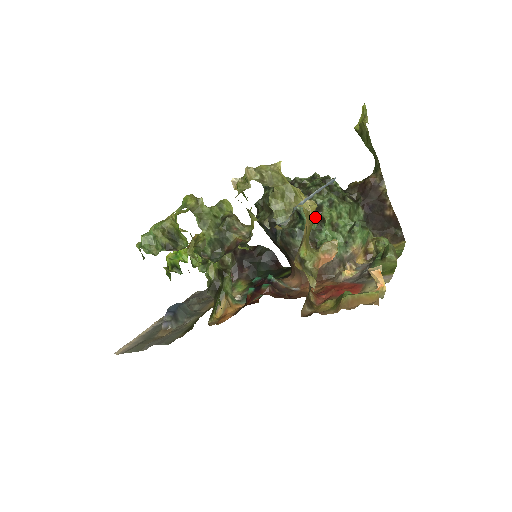
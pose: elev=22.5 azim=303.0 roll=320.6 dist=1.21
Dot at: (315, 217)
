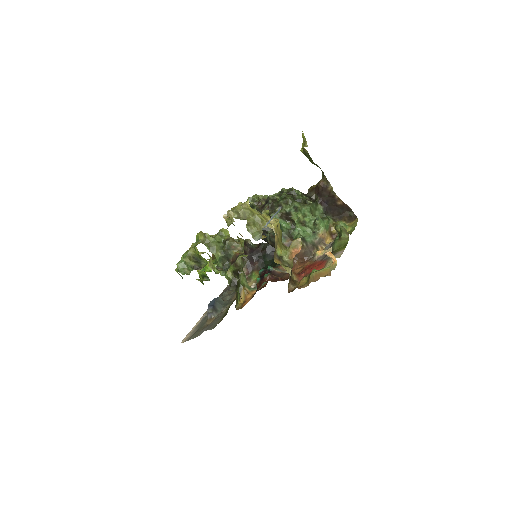
Dot at: (288, 220)
